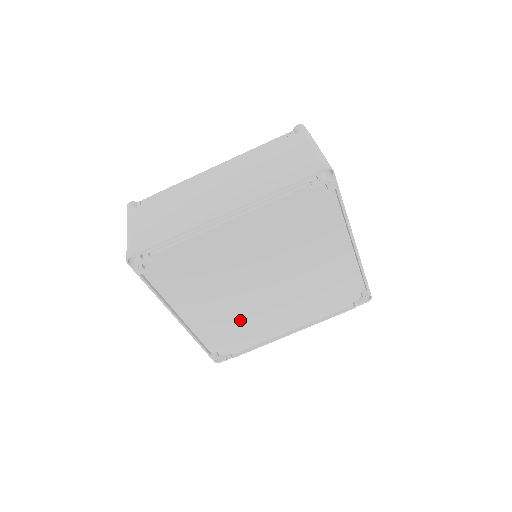
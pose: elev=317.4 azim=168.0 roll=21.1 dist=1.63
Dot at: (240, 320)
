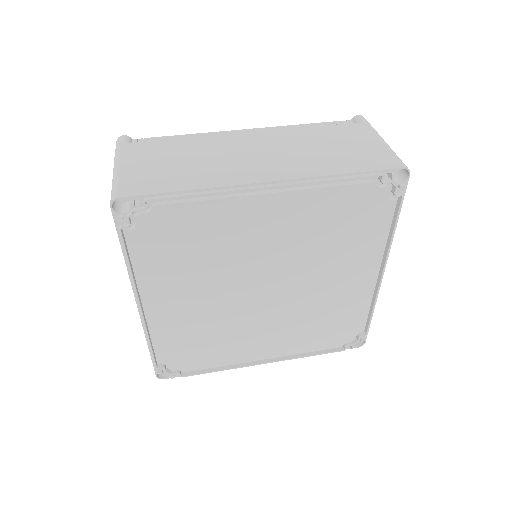
Dot at: (214, 330)
